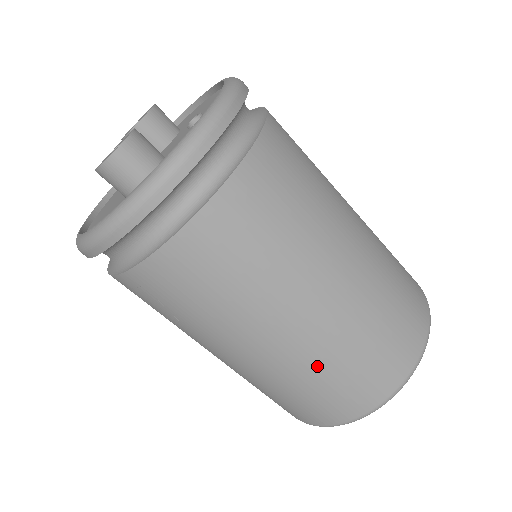
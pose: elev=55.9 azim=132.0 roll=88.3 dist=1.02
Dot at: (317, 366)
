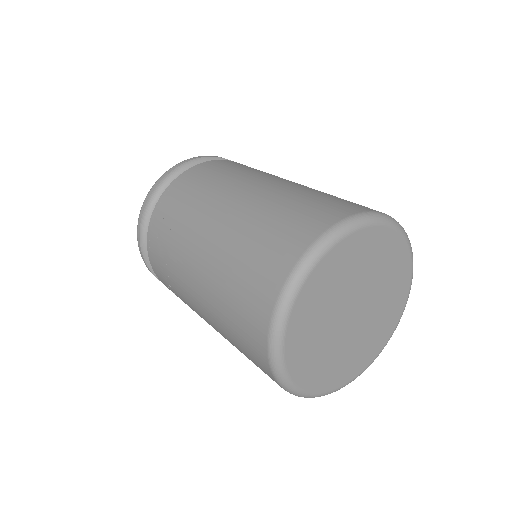
Dot at: (262, 212)
